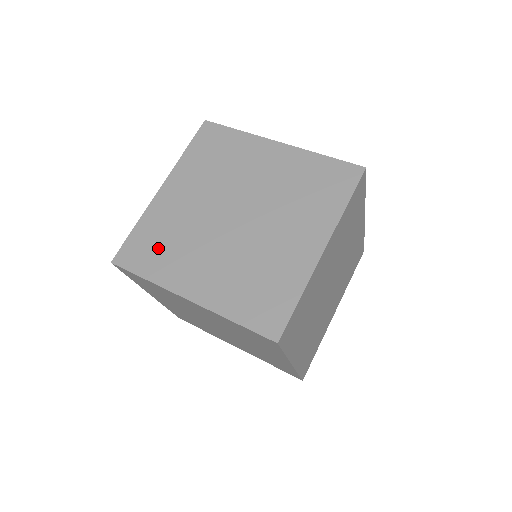
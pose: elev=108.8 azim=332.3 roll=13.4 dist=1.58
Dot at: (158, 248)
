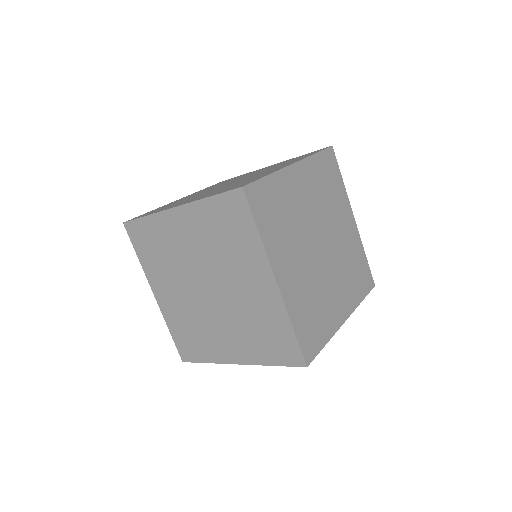
Dot at: occluded
